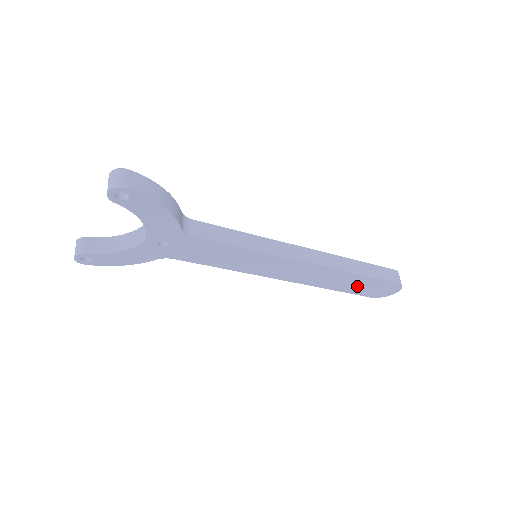
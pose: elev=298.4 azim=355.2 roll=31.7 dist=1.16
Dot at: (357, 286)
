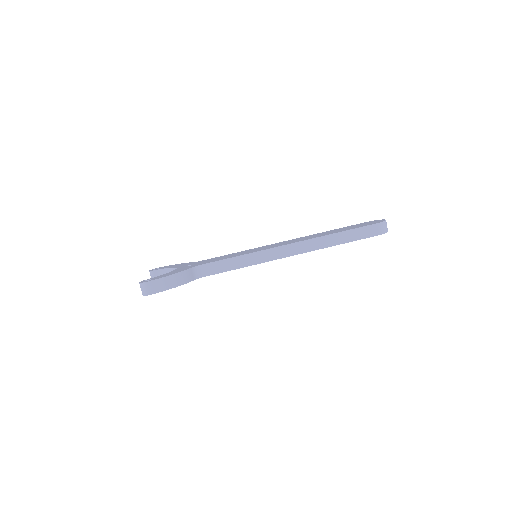
Dot at: occluded
